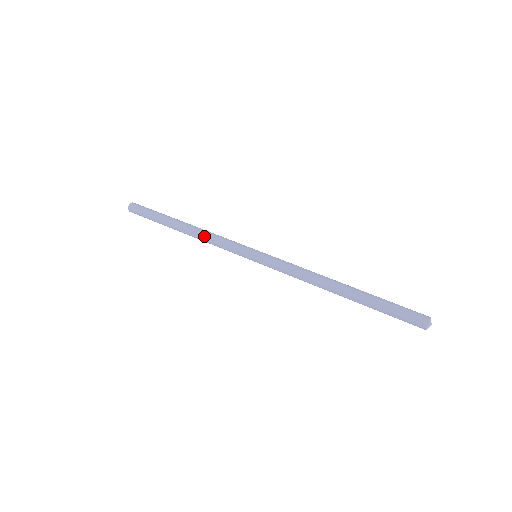
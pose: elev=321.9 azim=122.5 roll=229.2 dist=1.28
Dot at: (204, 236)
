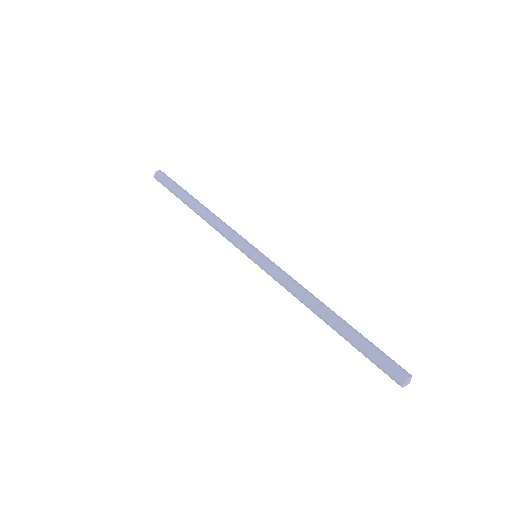
Dot at: occluded
